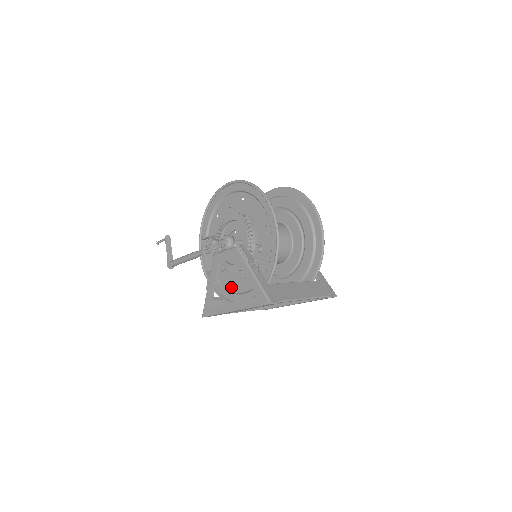
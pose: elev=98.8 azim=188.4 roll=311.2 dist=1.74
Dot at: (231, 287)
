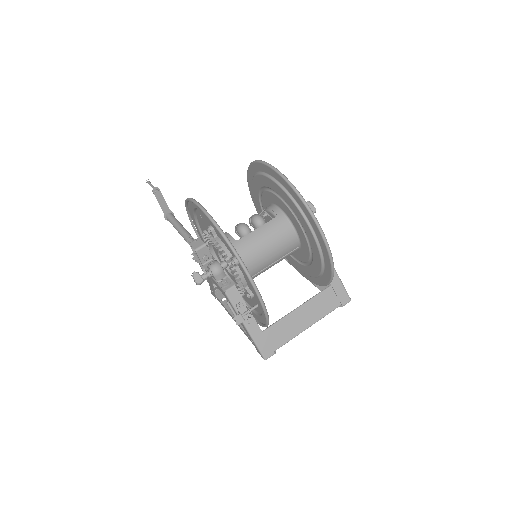
Dot at: occluded
